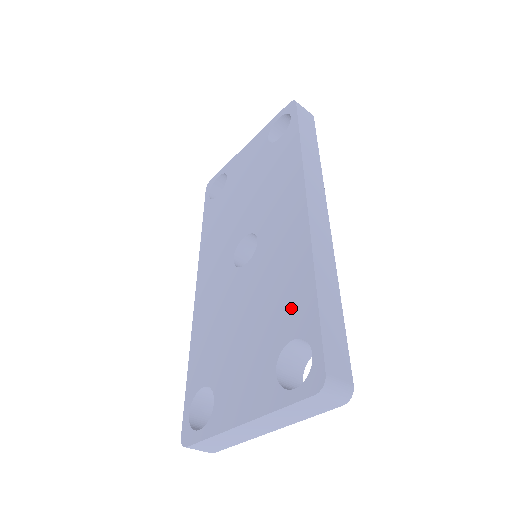
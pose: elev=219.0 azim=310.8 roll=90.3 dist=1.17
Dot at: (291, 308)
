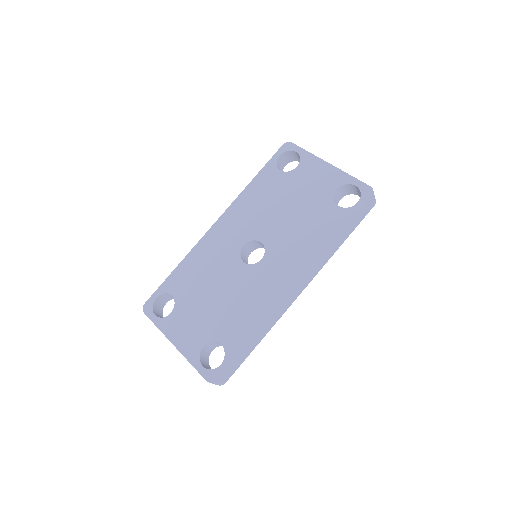
Dot at: (235, 329)
